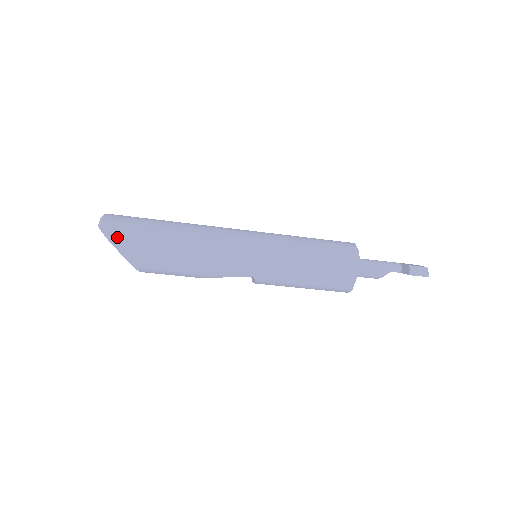
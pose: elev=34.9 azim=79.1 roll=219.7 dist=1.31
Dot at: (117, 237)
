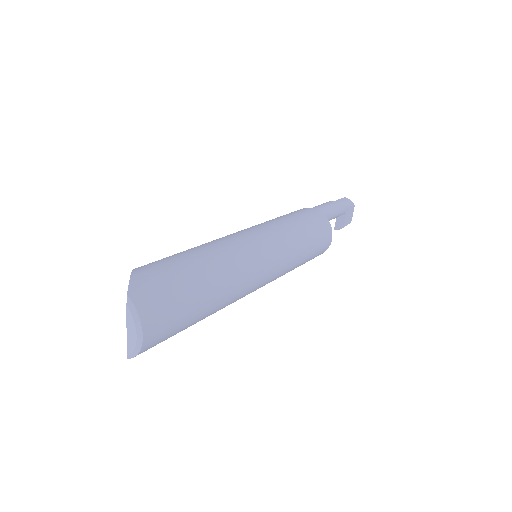
Dot at: occluded
